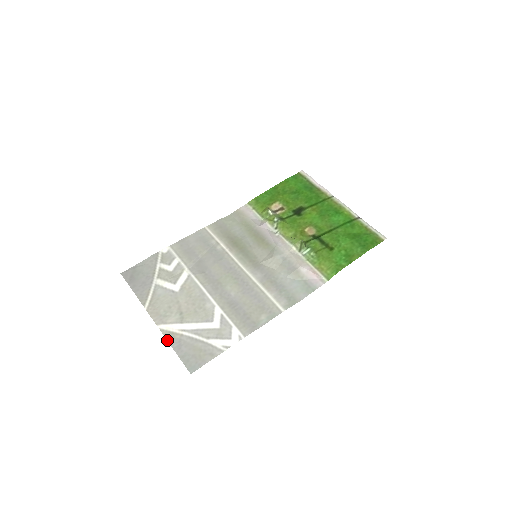
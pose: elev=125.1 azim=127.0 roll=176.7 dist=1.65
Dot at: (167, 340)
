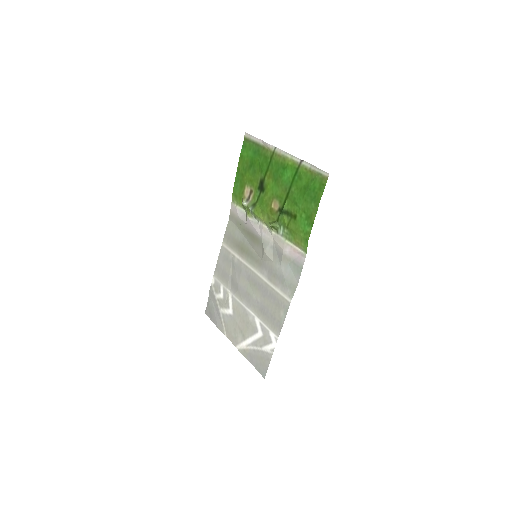
Dot at: occluded
